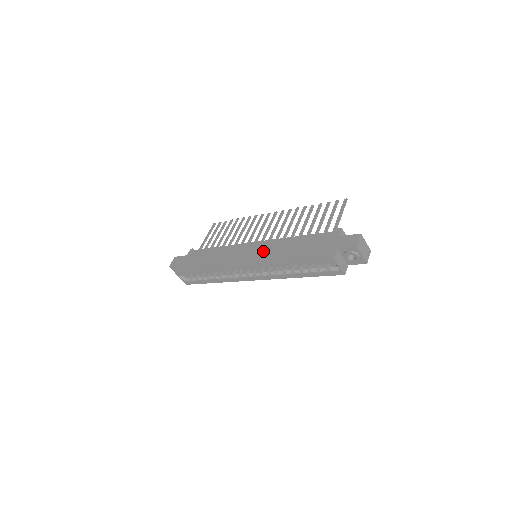
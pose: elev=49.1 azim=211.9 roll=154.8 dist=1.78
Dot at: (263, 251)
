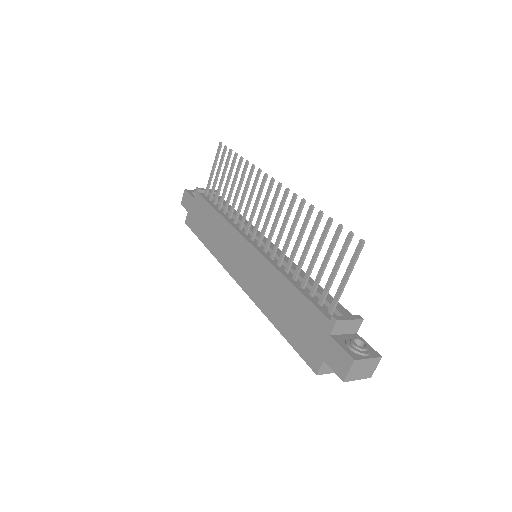
Dot at: (254, 273)
